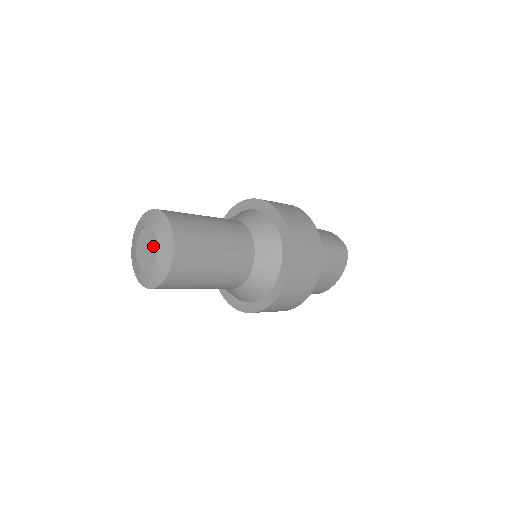
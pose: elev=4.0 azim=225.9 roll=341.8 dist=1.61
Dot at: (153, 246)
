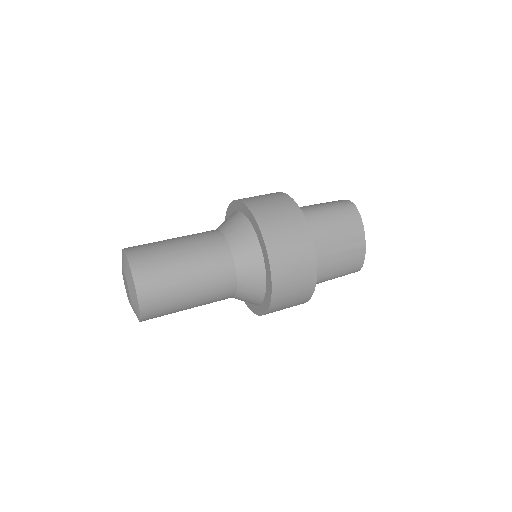
Dot at: (129, 298)
